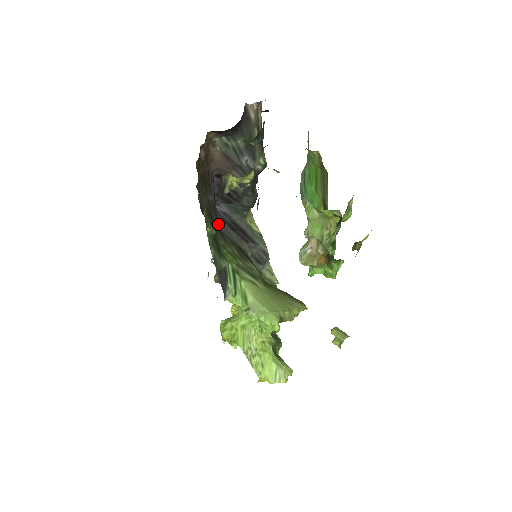
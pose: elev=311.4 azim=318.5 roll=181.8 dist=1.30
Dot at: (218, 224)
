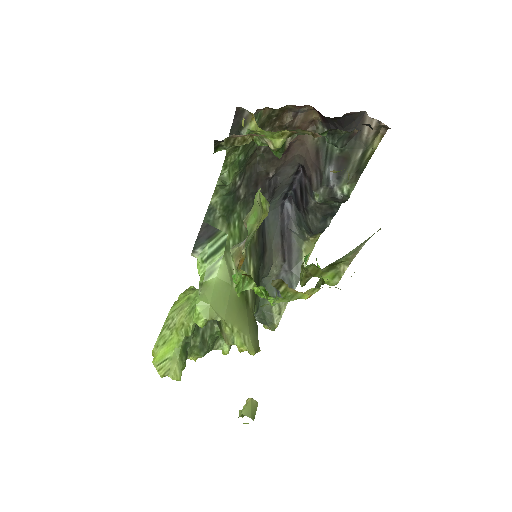
Dot at: occluded
